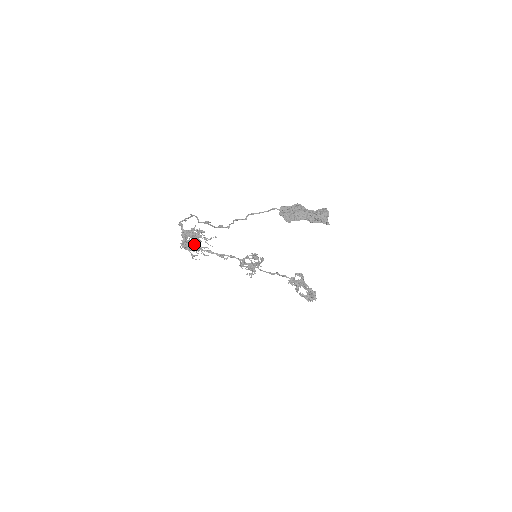
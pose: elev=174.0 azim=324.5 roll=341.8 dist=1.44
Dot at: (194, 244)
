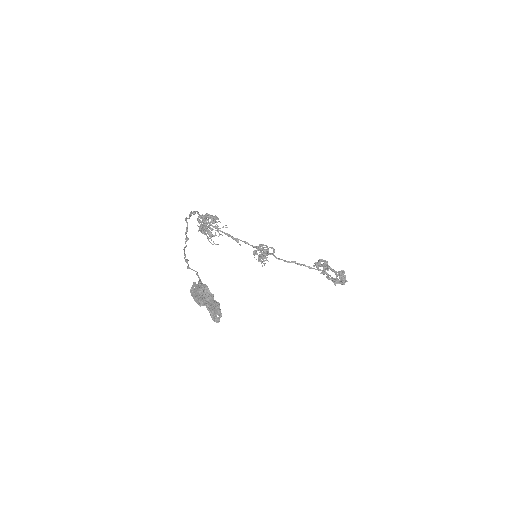
Dot at: occluded
